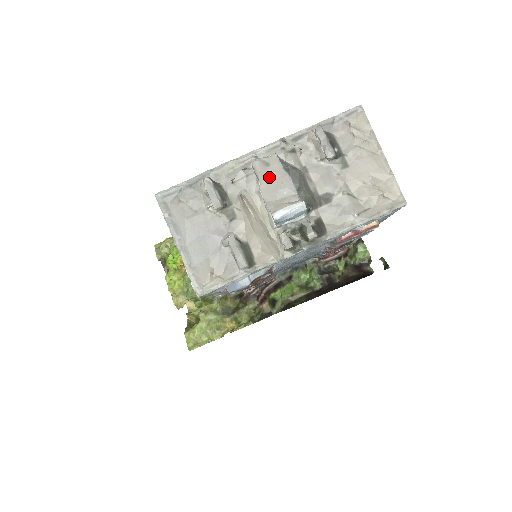
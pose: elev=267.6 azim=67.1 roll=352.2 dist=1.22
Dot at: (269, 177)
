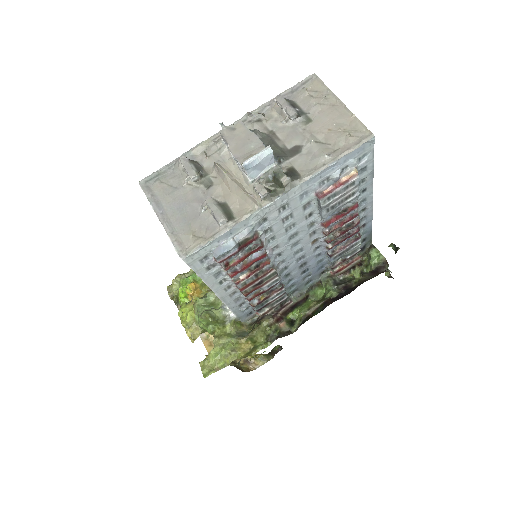
Dot at: (236, 138)
